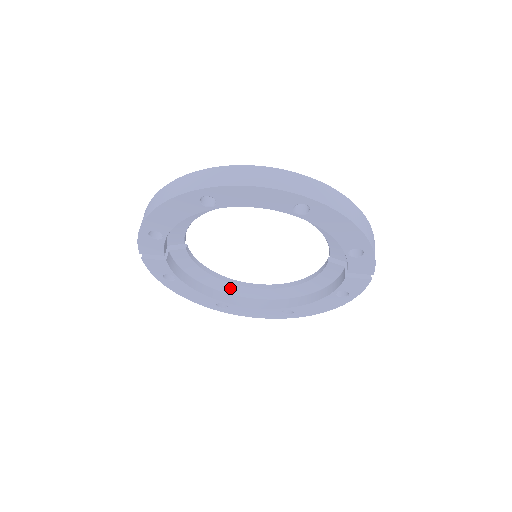
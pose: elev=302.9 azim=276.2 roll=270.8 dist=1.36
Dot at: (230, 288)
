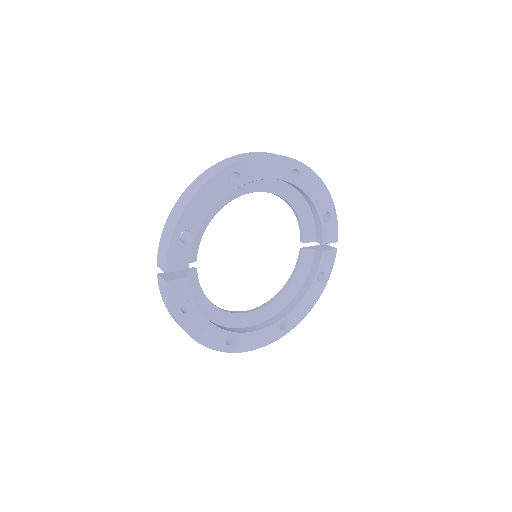
Dot at: (230, 320)
